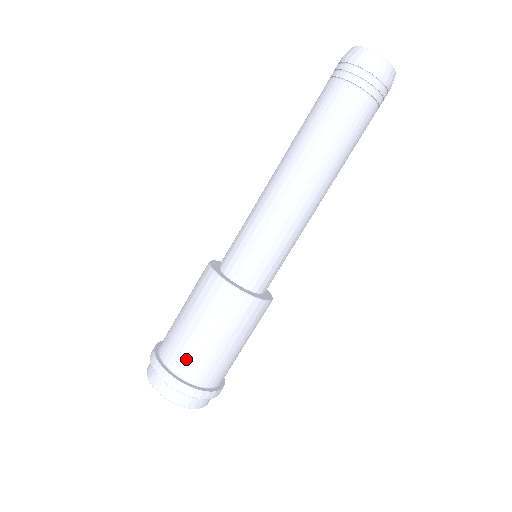
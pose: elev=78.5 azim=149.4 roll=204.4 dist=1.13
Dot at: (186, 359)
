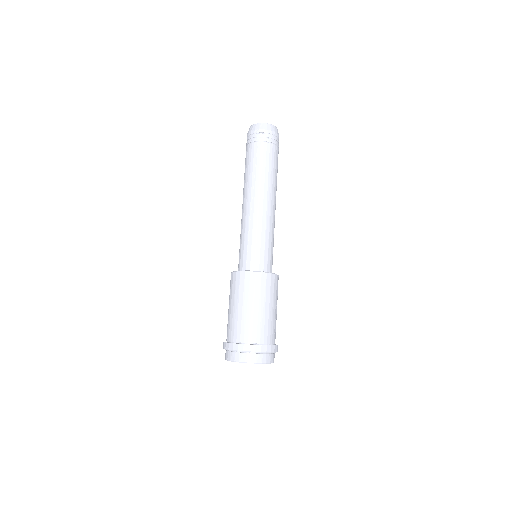
Dot at: (246, 330)
